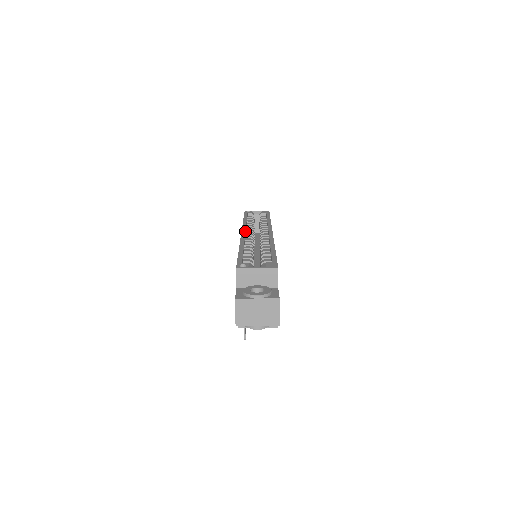
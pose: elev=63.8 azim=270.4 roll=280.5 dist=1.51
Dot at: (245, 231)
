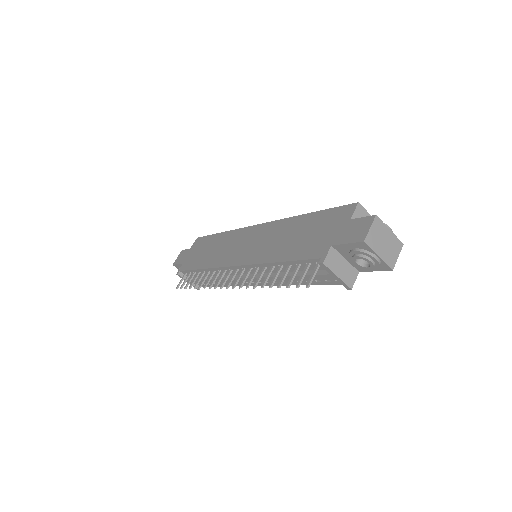
Dot at: occluded
